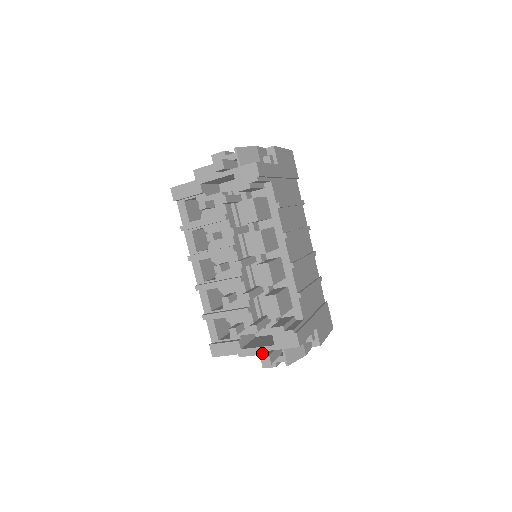
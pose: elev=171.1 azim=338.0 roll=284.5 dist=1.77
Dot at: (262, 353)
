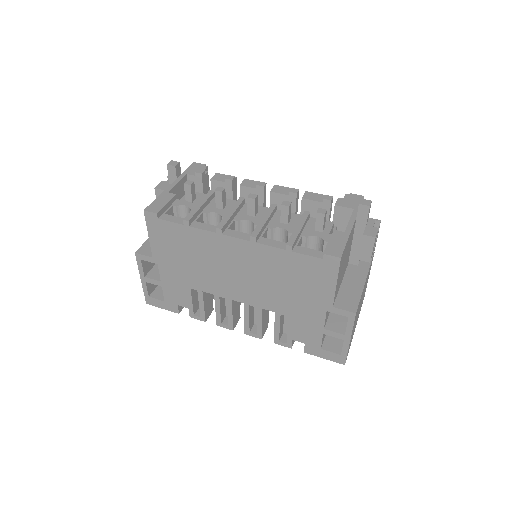
Dot at: (361, 290)
